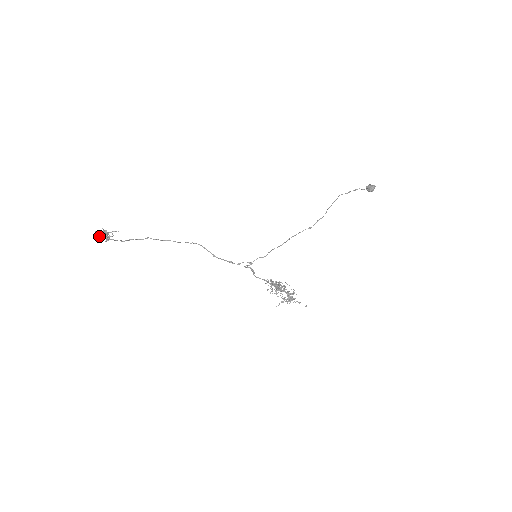
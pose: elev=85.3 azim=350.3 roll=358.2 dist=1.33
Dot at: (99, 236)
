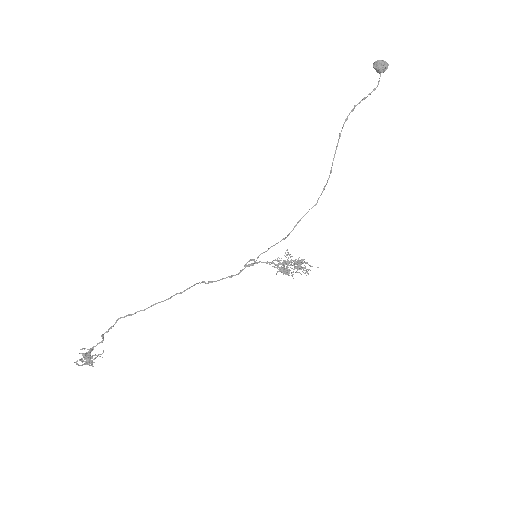
Dot at: (84, 364)
